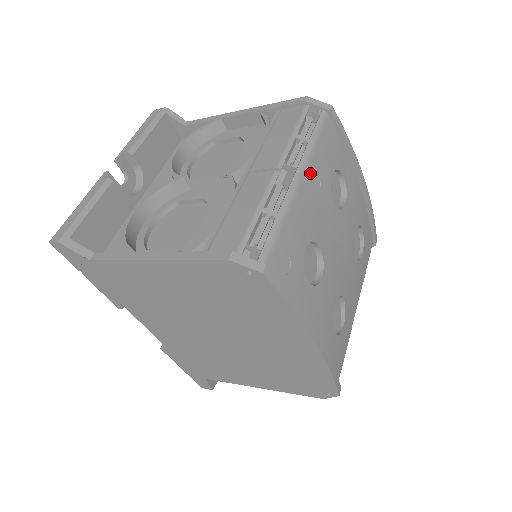
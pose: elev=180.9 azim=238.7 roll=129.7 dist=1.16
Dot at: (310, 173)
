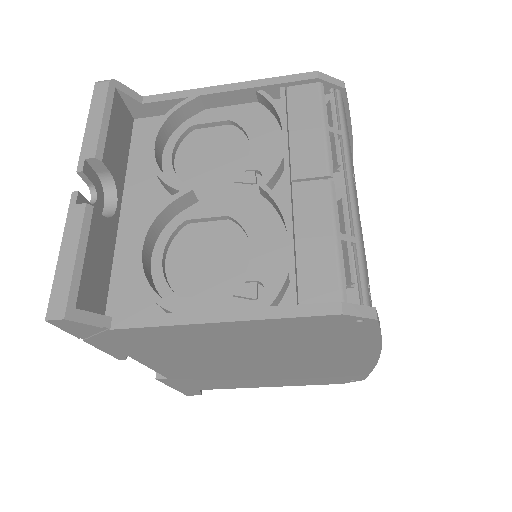
Dot at: (352, 174)
